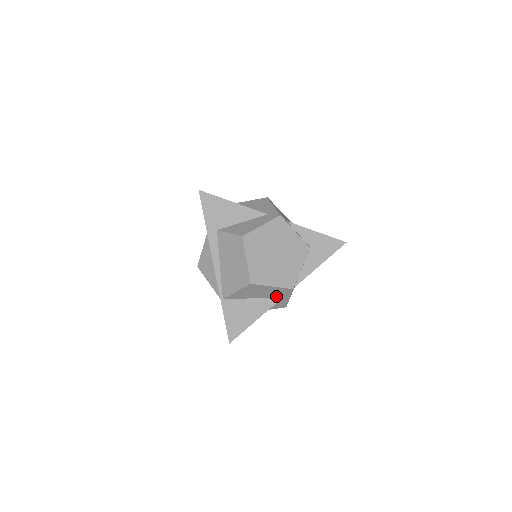
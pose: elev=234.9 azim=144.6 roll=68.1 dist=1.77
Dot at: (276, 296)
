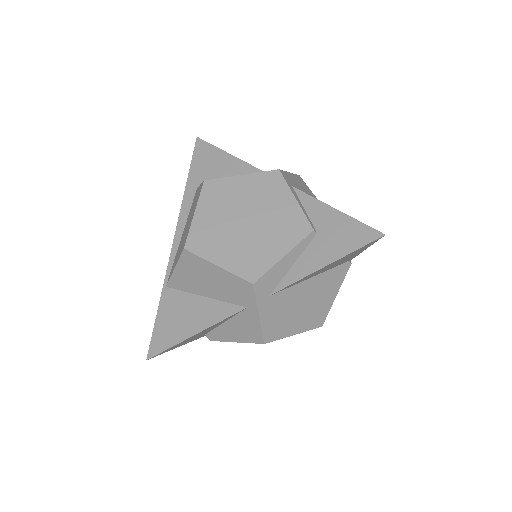
Dot at: (235, 301)
